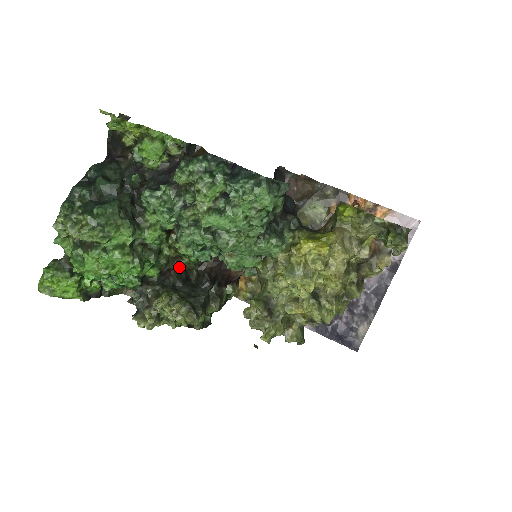
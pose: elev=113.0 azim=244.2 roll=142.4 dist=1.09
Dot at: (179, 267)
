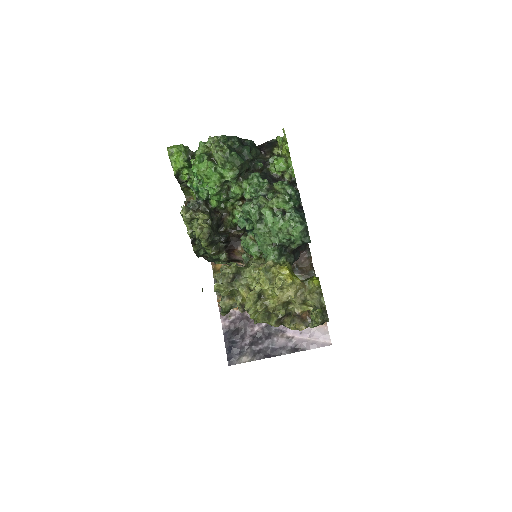
Dot at: (223, 217)
